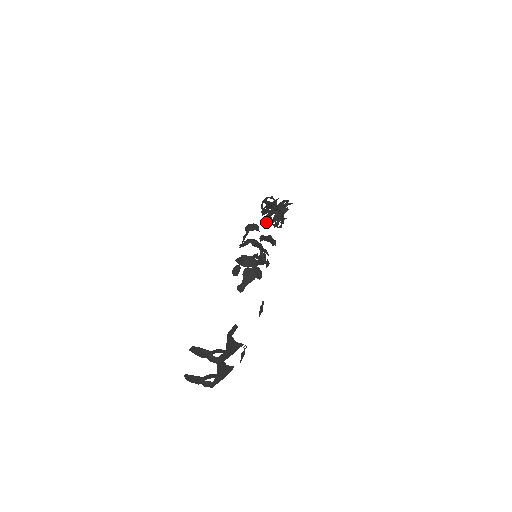
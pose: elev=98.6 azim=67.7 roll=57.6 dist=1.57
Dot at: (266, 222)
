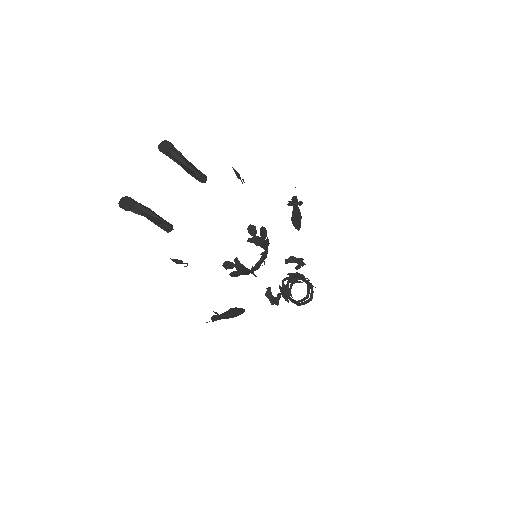
Dot at: (281, 293)
